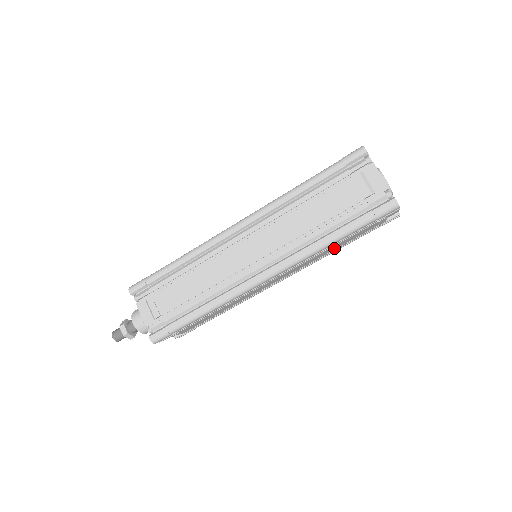
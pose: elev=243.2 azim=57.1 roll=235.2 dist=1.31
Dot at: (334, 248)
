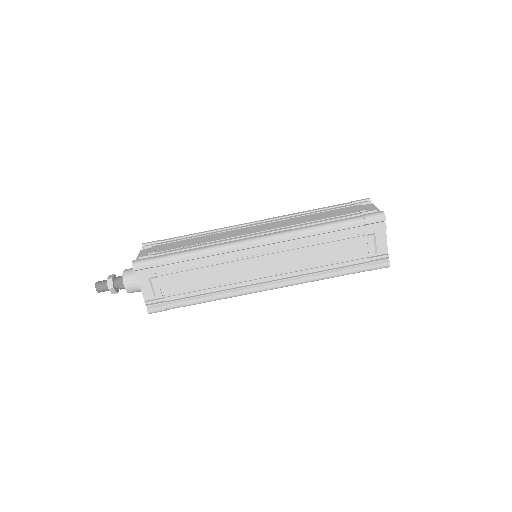
Dot at: (324, 258)
